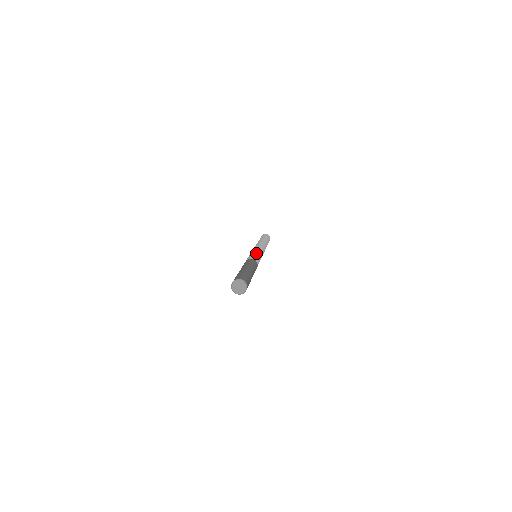
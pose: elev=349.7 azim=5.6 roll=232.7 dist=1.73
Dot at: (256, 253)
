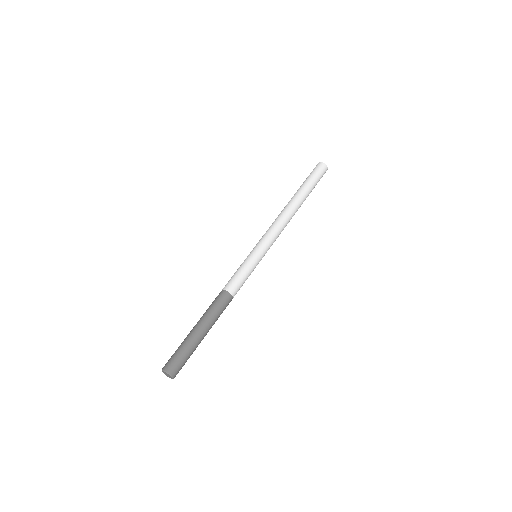
Dot at: (245, 265)
